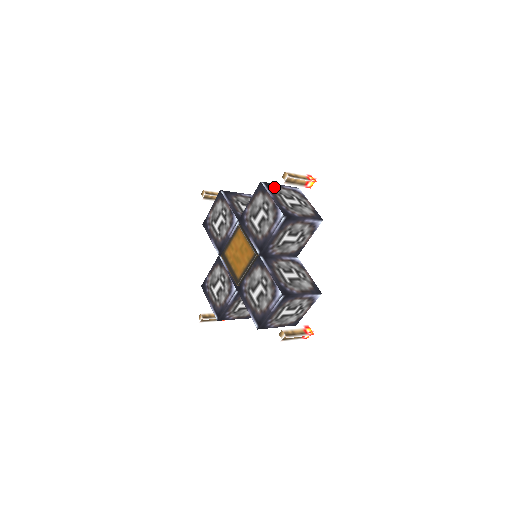
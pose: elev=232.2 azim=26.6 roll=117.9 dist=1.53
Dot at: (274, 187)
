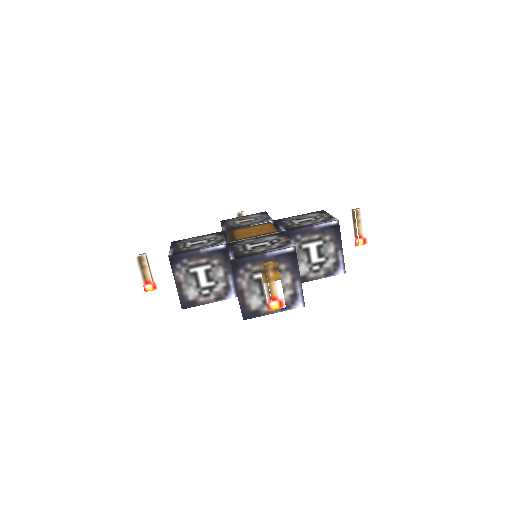
Dot at: occluded
